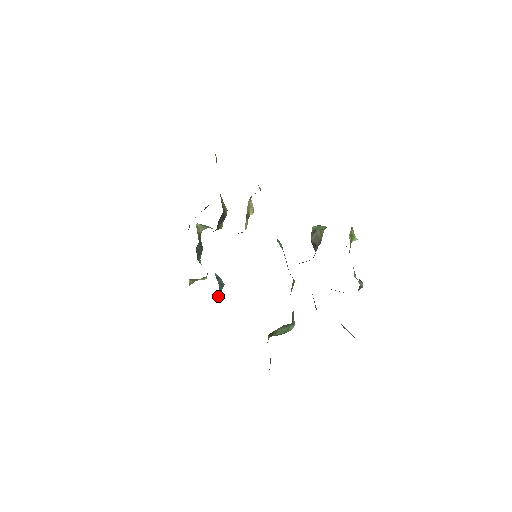
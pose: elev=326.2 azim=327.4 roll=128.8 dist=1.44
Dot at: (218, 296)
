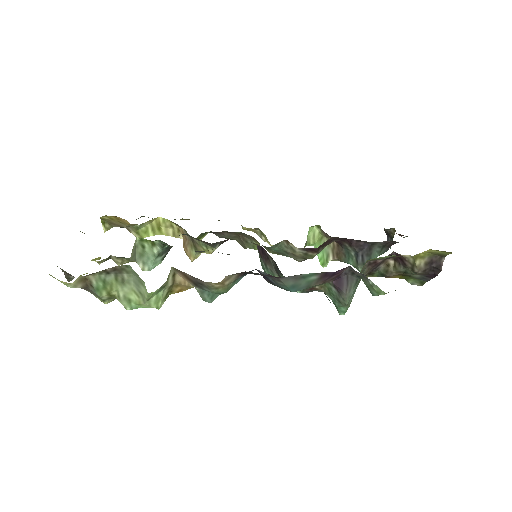
Dot at: occluded
